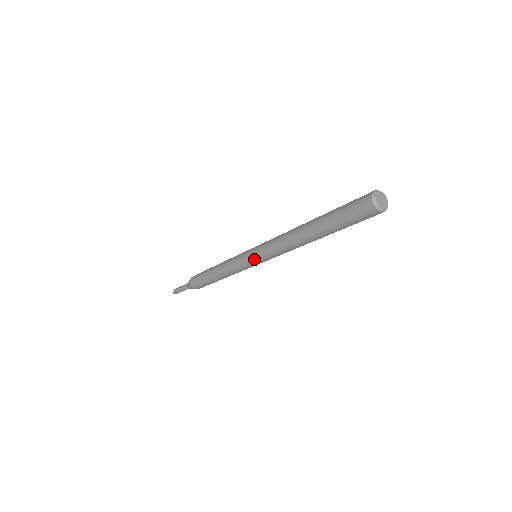
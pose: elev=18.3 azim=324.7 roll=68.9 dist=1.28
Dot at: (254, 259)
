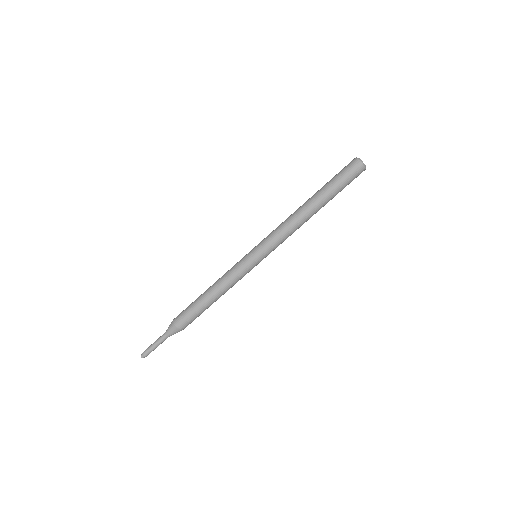
Dot at: (255, 248)
